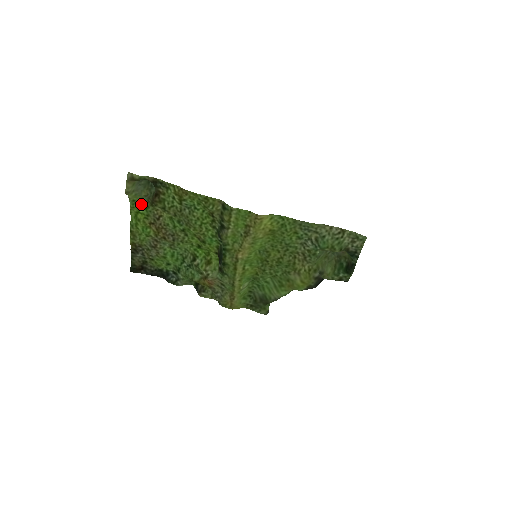
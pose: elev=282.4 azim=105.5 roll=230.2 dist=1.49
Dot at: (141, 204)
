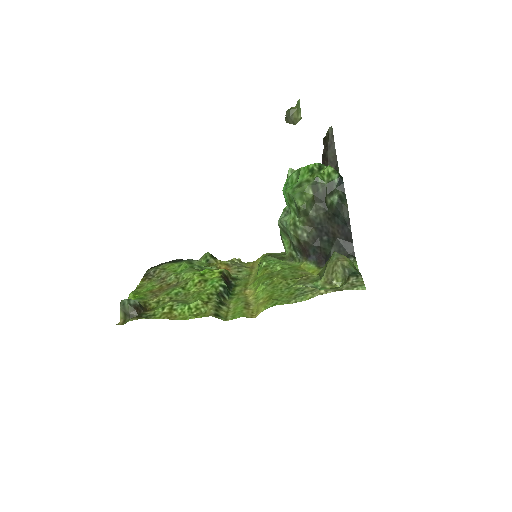
Dot at: occluded
